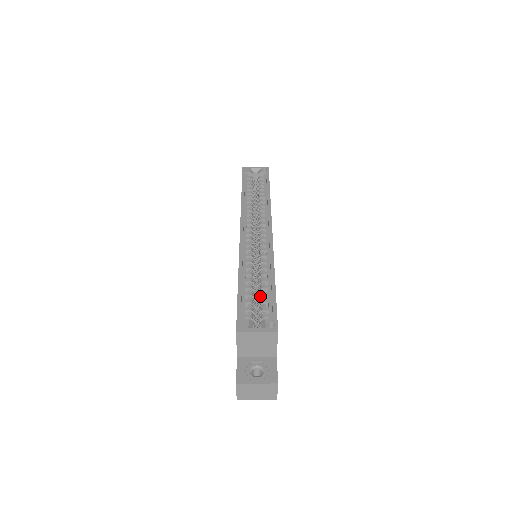
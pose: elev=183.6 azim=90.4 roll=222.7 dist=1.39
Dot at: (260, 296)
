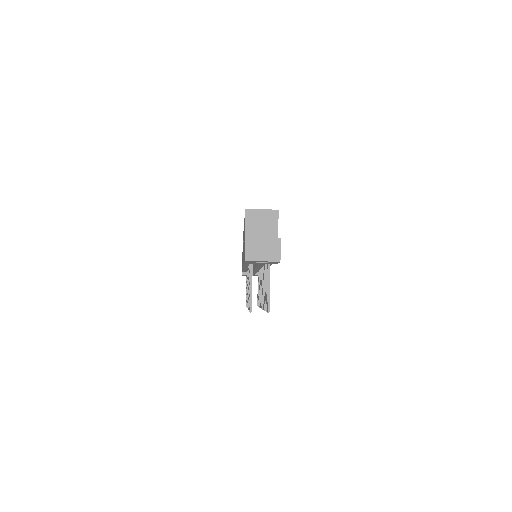
Dot at: occluded
